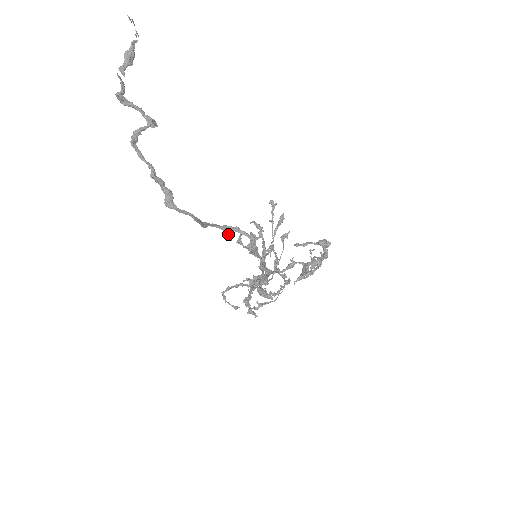
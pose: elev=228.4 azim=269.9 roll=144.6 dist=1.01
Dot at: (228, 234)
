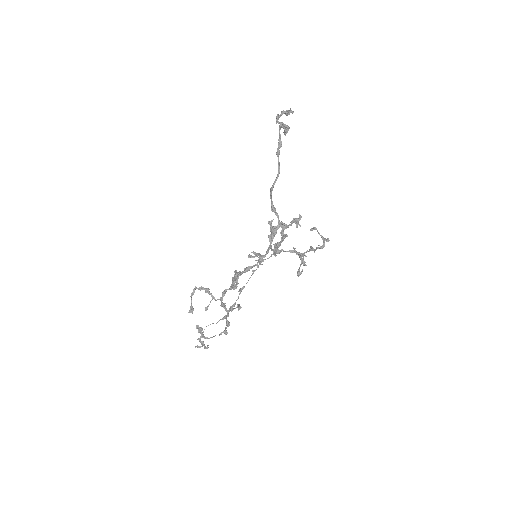
Dot at: (273, 209)
